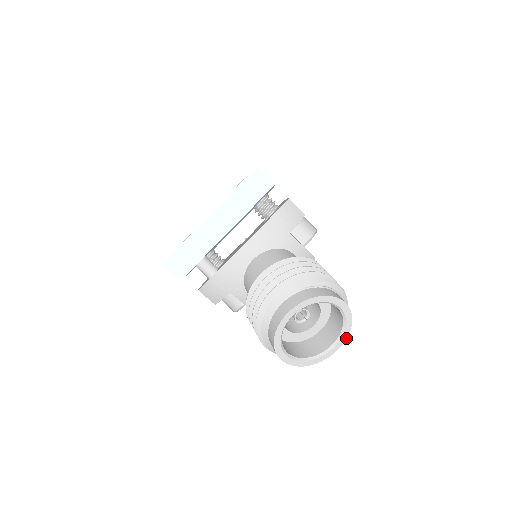
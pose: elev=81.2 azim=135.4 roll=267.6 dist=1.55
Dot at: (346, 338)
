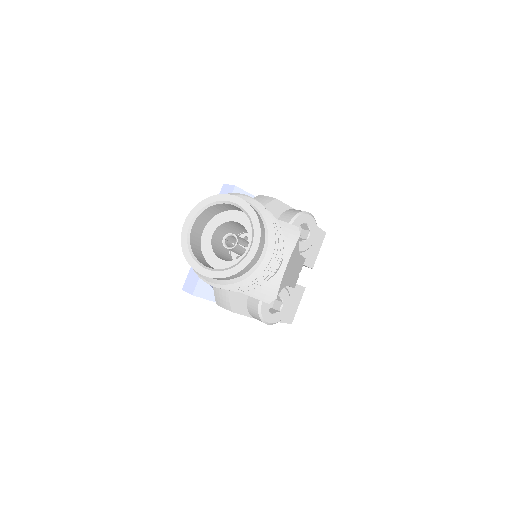
Dot at: (260, 232)
